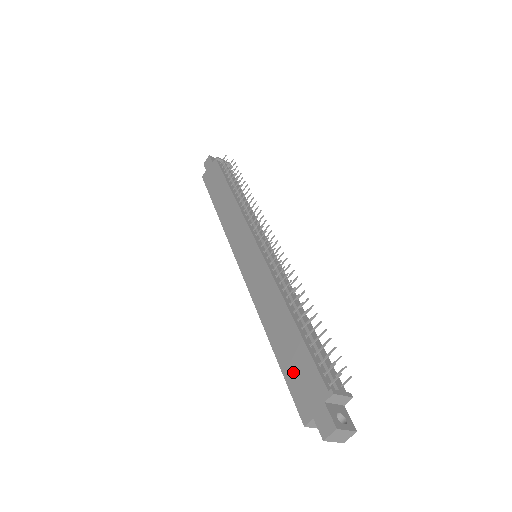
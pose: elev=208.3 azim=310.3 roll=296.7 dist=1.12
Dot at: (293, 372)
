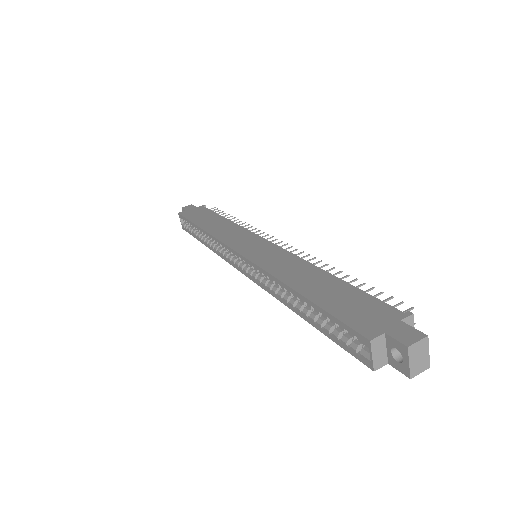
Dot at: (341, 305)
